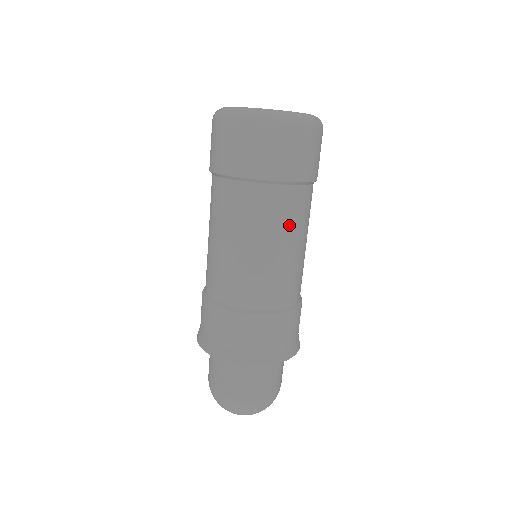
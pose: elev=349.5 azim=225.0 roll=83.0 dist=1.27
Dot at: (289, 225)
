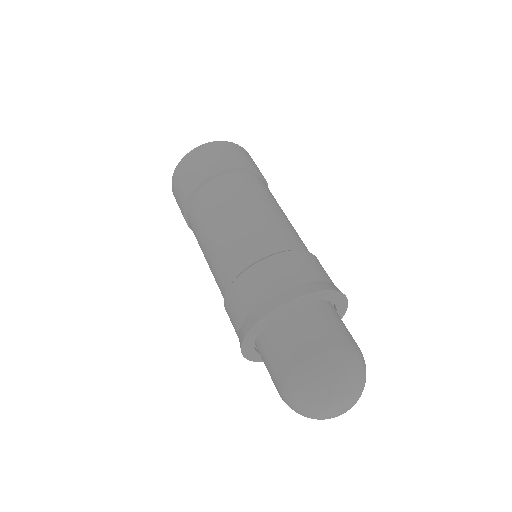
Dot at: (267, 196)
